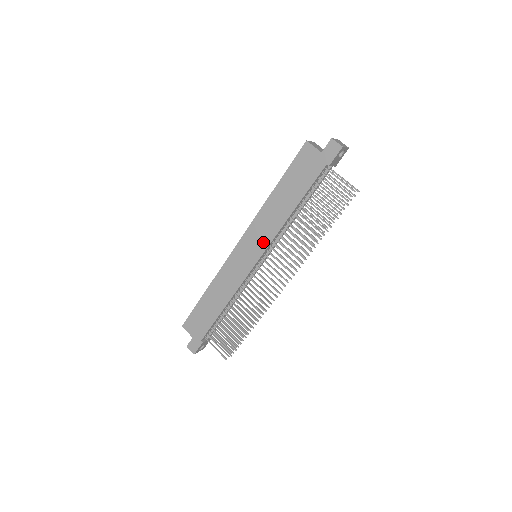
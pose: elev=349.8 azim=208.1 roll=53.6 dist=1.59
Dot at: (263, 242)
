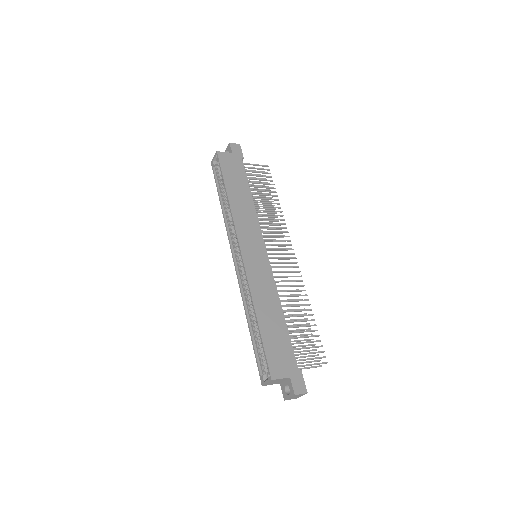
Dot at: (256, 233)
